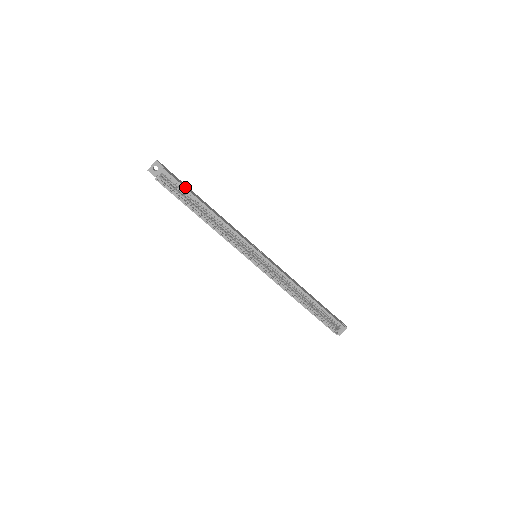
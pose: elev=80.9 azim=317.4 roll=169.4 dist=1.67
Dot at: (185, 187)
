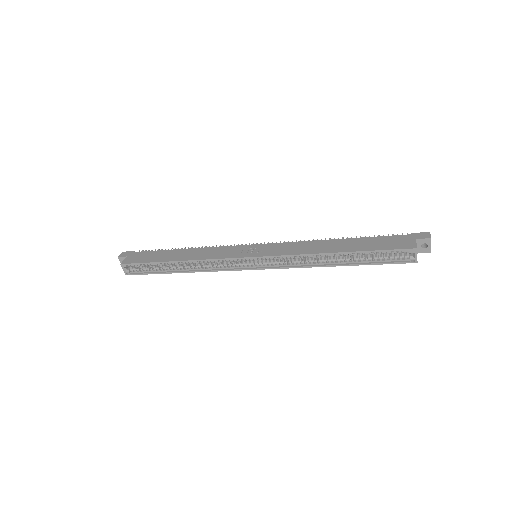
Dot at: (145, 262)
